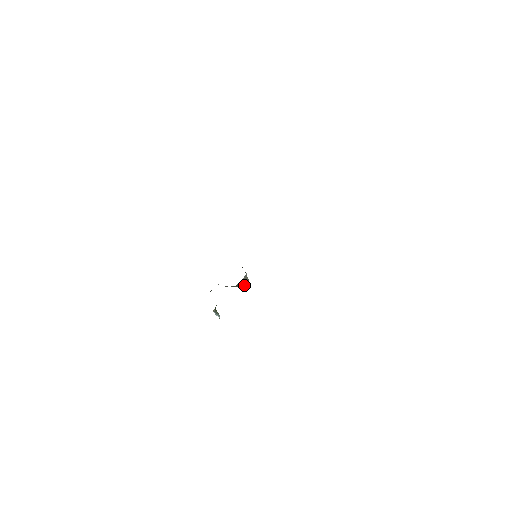
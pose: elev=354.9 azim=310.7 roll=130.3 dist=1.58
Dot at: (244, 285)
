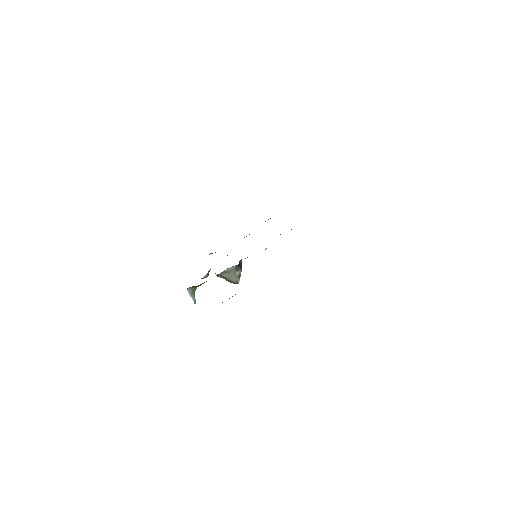
Dot at: (231, 280)
